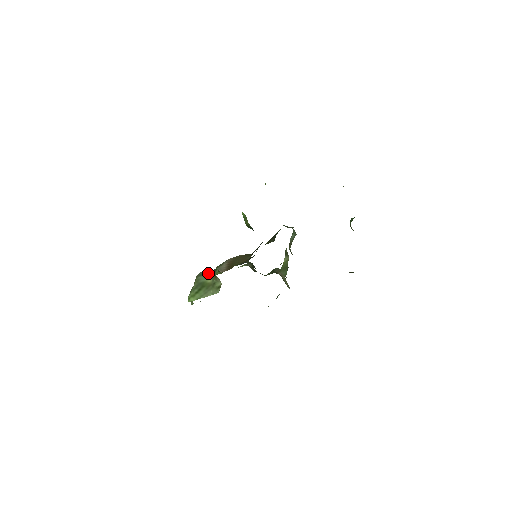
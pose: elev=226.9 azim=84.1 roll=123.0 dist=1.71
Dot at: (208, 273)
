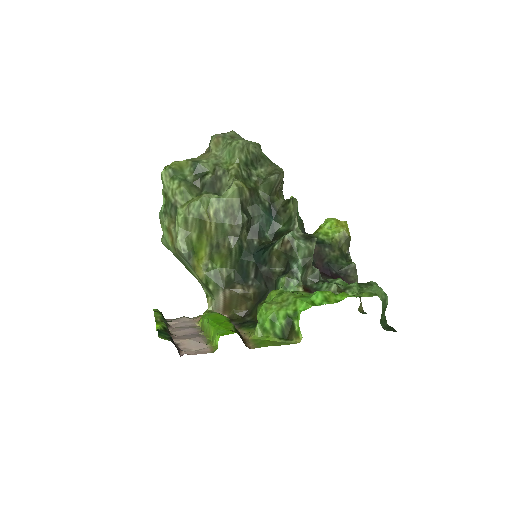
Dot at: (189, 234)
